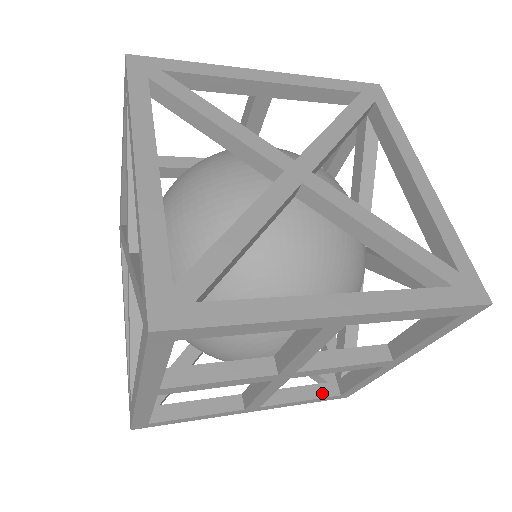
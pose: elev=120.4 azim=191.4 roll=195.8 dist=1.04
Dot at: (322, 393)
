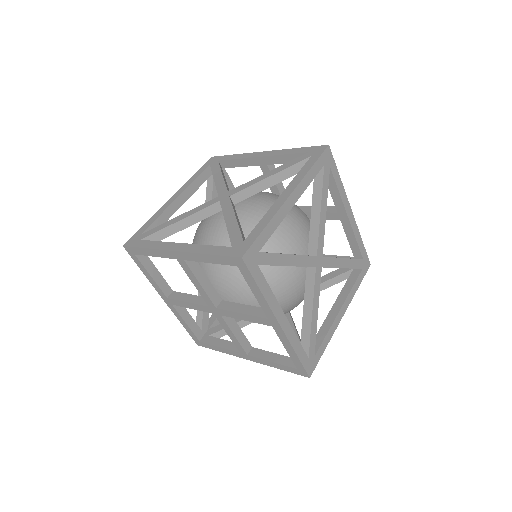
Dot at: (287, 363)
